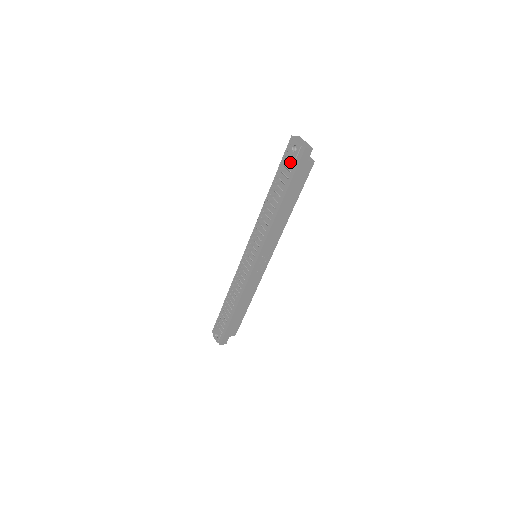
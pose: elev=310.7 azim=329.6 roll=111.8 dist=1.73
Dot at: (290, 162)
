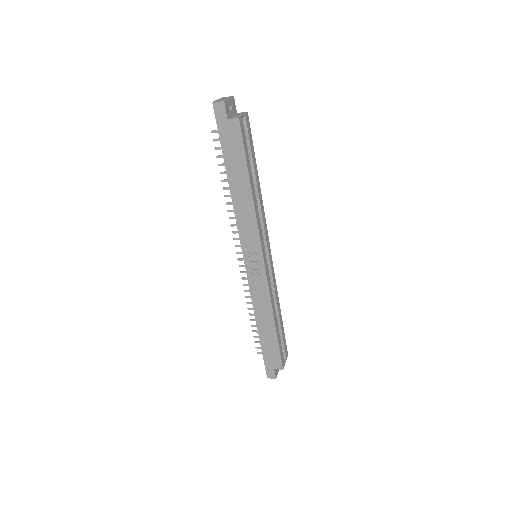
Dot at: occluded
